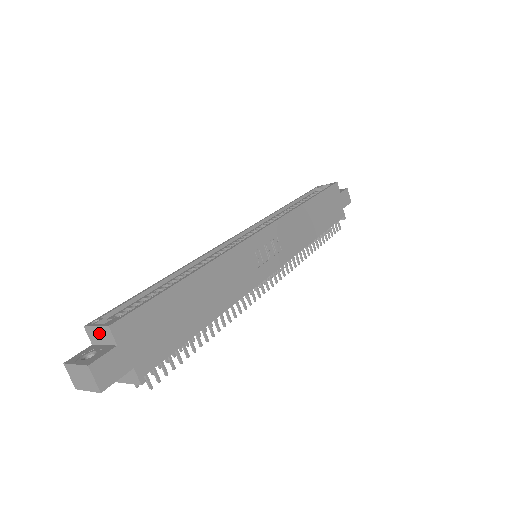
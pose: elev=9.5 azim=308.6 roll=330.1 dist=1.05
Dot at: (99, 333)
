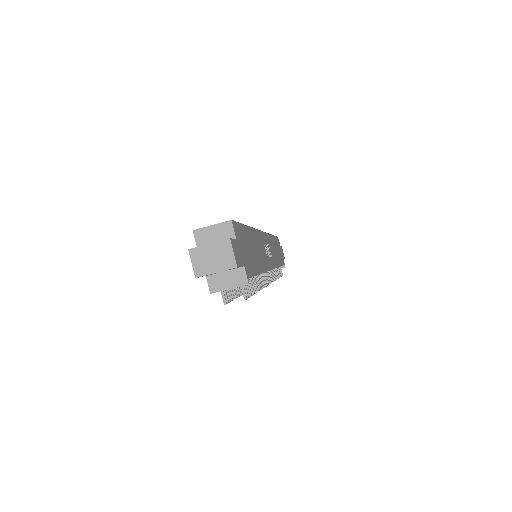
Dot at: (214, 232)
